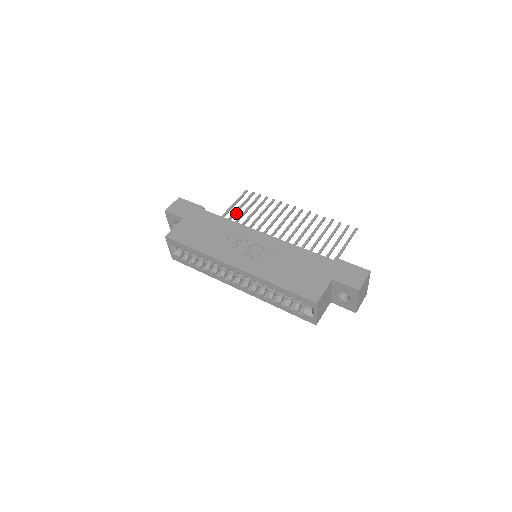
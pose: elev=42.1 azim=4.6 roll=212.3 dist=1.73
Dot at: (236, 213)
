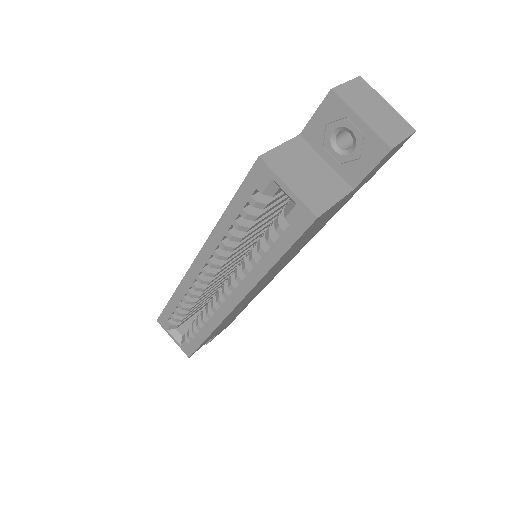
Dot at: occluded
